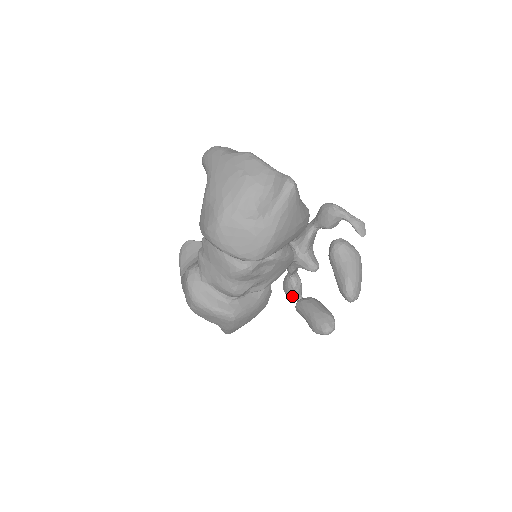
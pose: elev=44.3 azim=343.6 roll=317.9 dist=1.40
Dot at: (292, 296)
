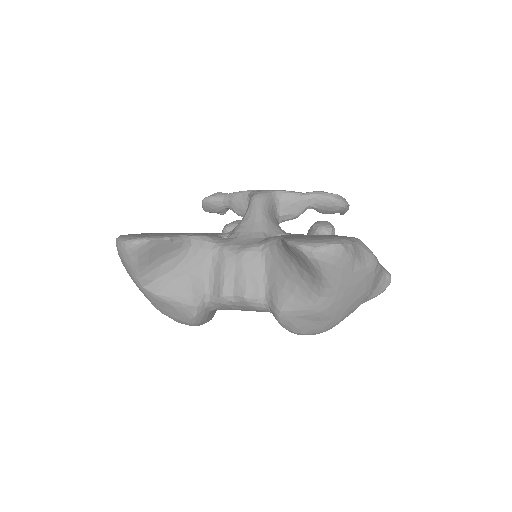
Dot at: occluded
